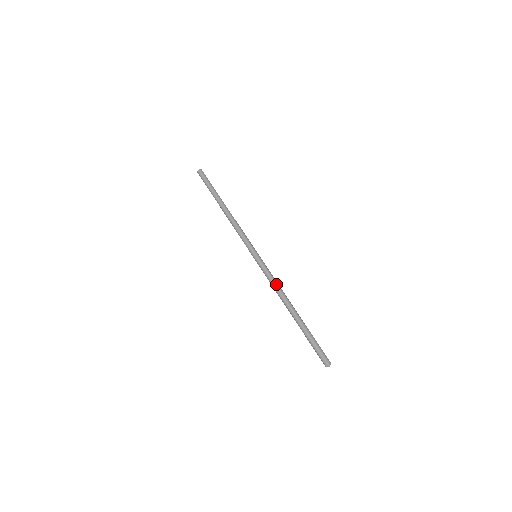
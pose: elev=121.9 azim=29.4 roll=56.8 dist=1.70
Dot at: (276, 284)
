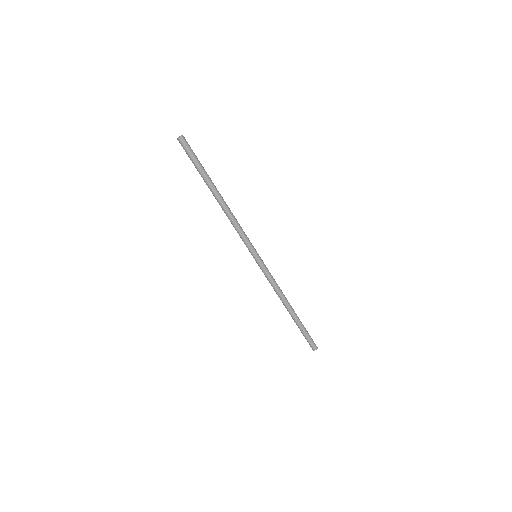
Dot at: (277, 286)
